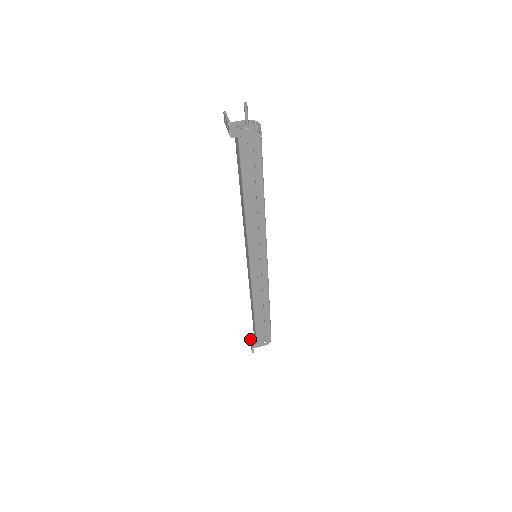
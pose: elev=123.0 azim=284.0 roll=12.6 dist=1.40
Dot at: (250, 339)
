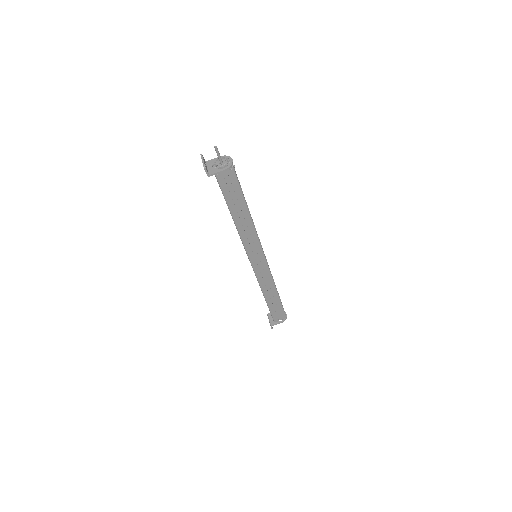
Dot at: (269, 318)
